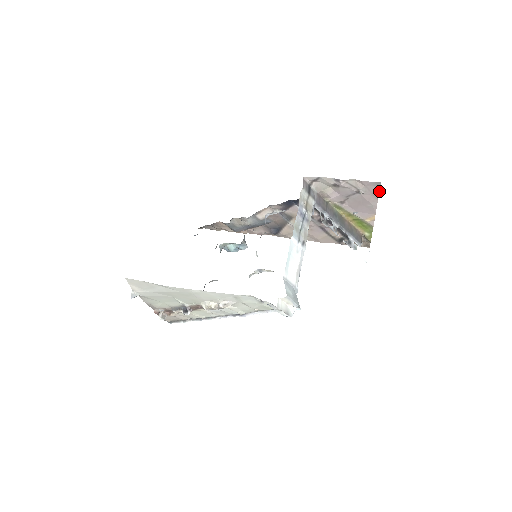
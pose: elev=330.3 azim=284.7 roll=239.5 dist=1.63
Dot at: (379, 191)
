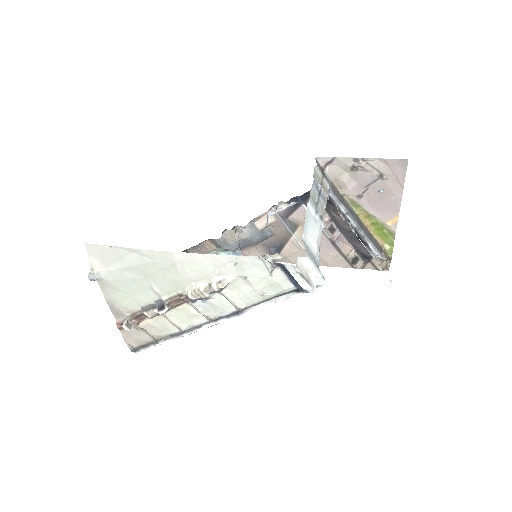
Dot at: (405, 174)
